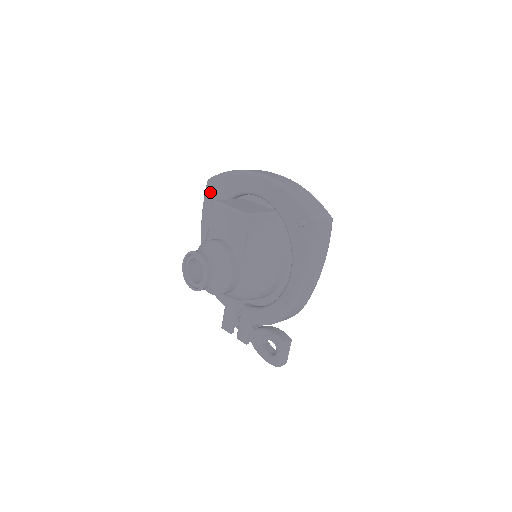
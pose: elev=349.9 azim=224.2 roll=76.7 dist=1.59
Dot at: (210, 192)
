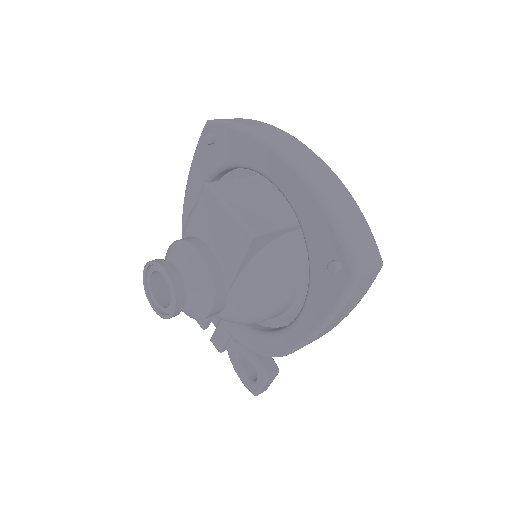
Dot at: occluded
